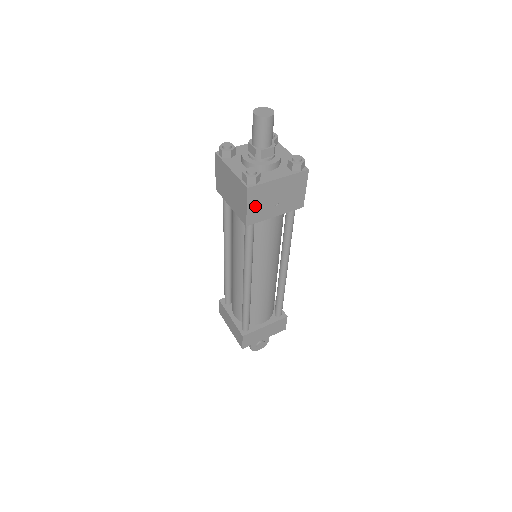
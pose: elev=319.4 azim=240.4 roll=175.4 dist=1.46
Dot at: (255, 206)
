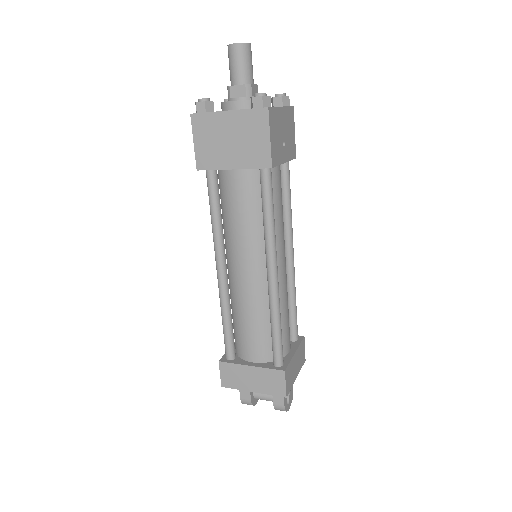
Dot at: (274, 139)
